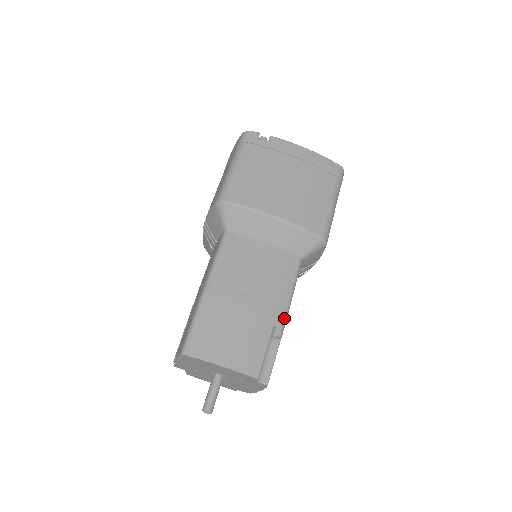
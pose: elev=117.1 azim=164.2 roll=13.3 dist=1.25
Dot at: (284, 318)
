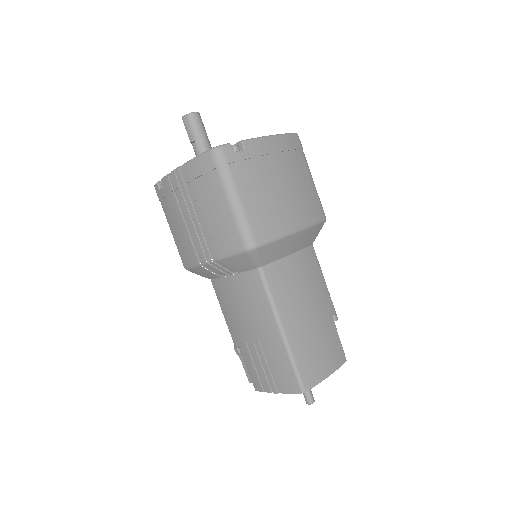
Dot at: (332, 303)
